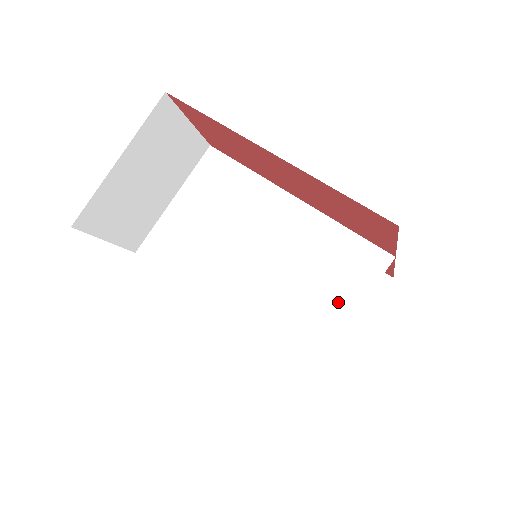
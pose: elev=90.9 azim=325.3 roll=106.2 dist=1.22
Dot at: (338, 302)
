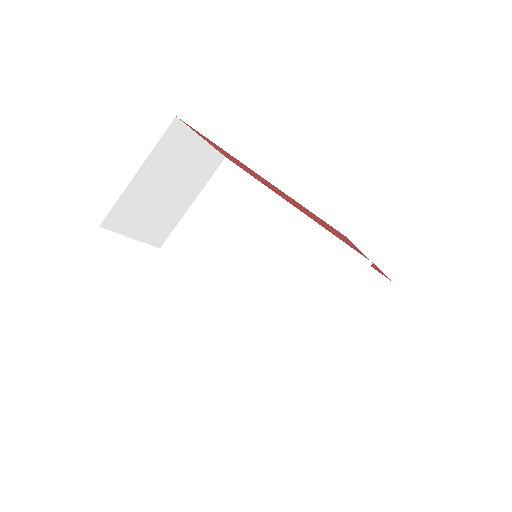
Dot at: (319, 301)
